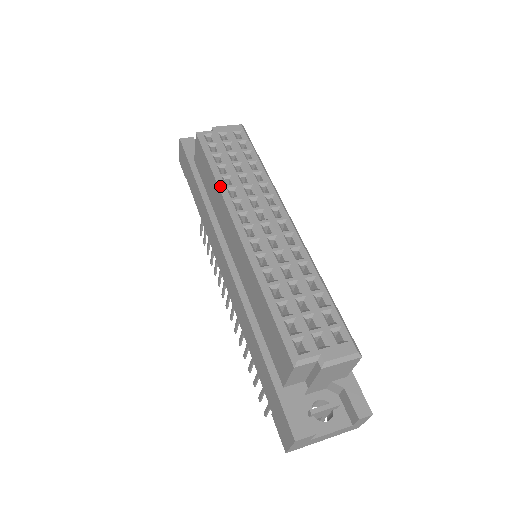
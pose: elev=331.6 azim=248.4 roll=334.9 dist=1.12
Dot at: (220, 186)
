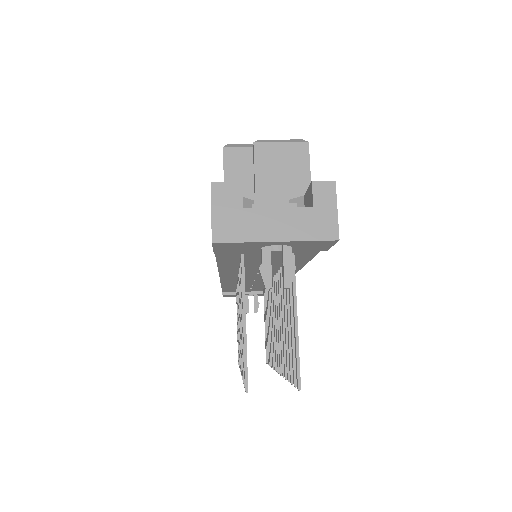
Dot at: occluded
